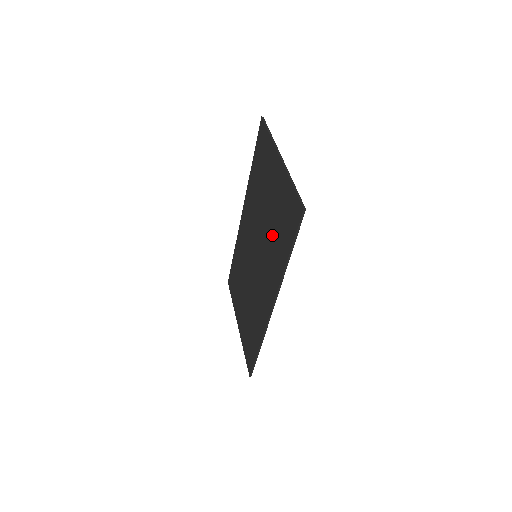
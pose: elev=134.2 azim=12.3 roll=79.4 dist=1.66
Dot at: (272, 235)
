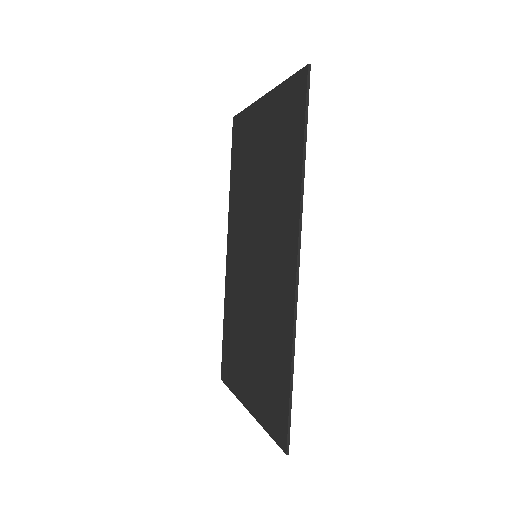
Dot at: (273, 180)
